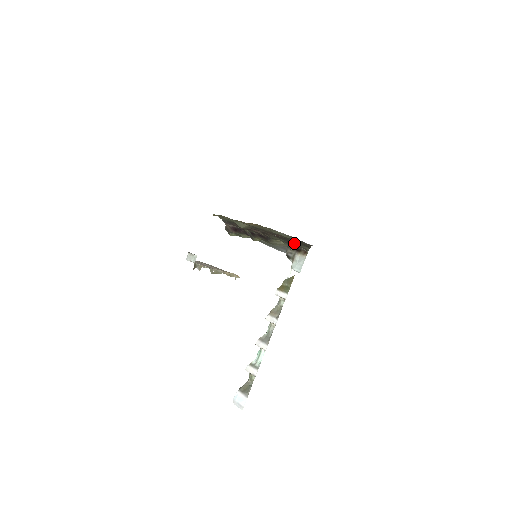
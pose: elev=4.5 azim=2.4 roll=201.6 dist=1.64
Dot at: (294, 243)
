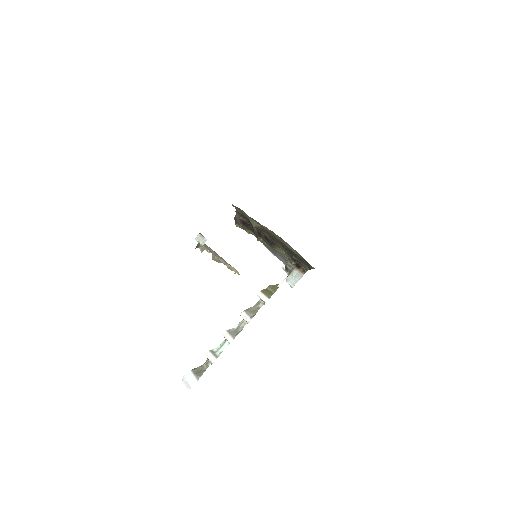
Dot at: (297, 258)
